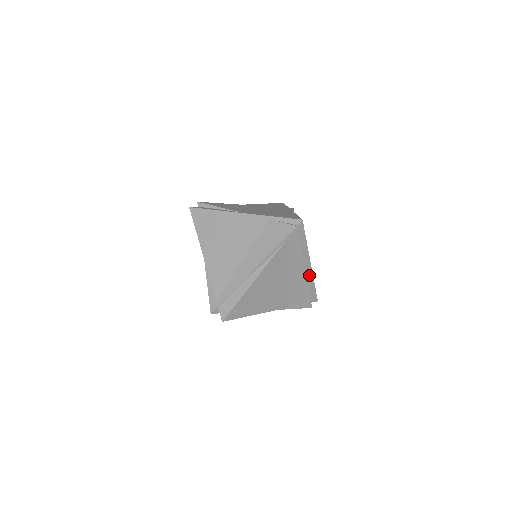
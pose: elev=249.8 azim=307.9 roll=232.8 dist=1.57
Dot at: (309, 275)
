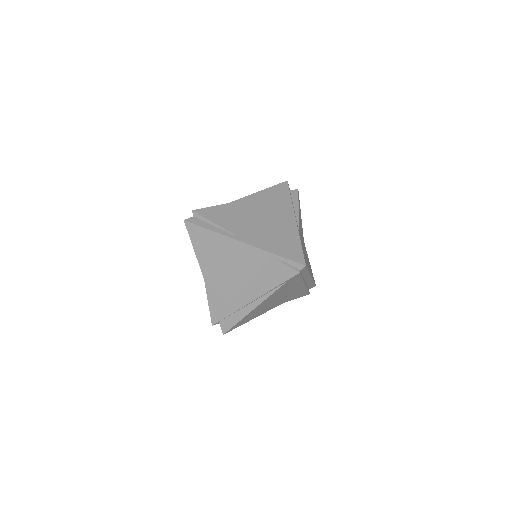
Dot at: (309, 281)
